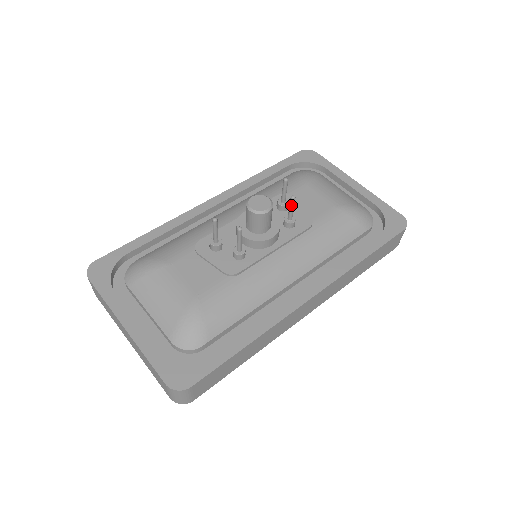
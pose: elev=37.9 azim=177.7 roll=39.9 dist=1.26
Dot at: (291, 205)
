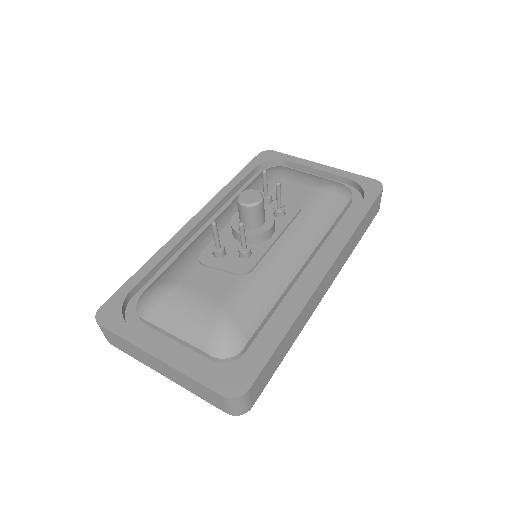
Dot at: (278, 192)
